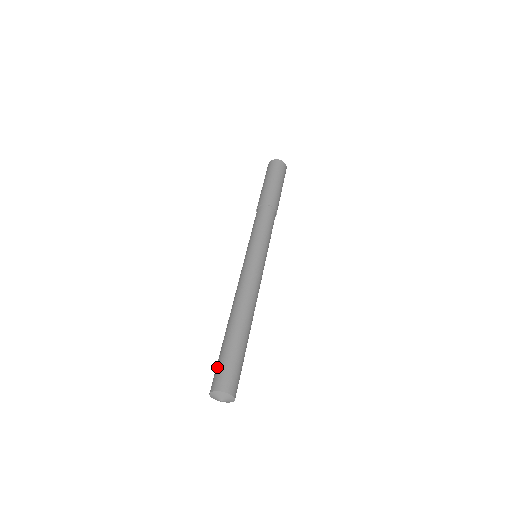
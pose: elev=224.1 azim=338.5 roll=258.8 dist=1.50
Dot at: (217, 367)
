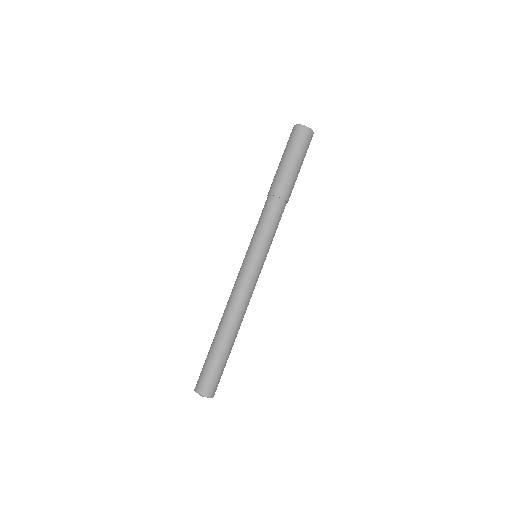
Dot at: (202, 370)
